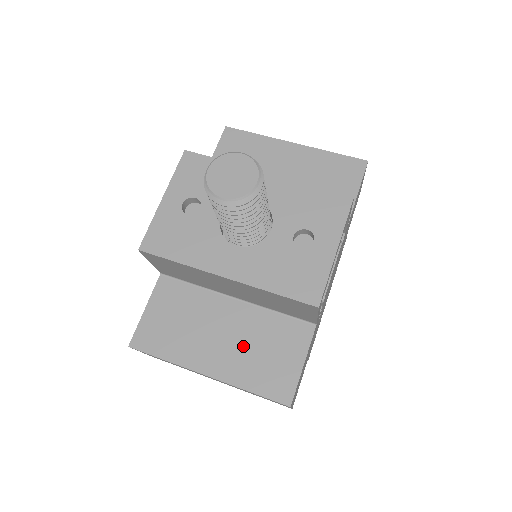
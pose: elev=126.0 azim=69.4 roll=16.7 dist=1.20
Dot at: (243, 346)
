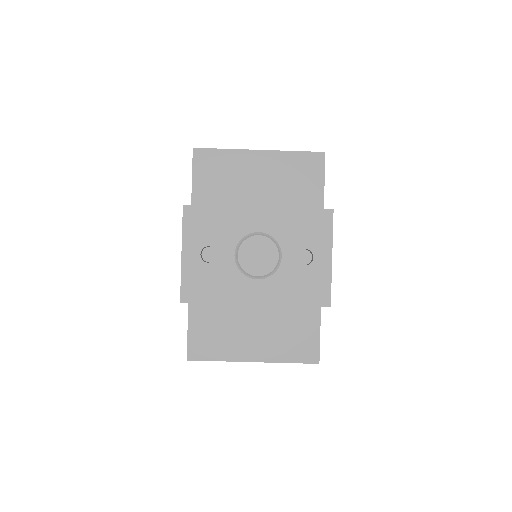
Dot at: (273, 333)
